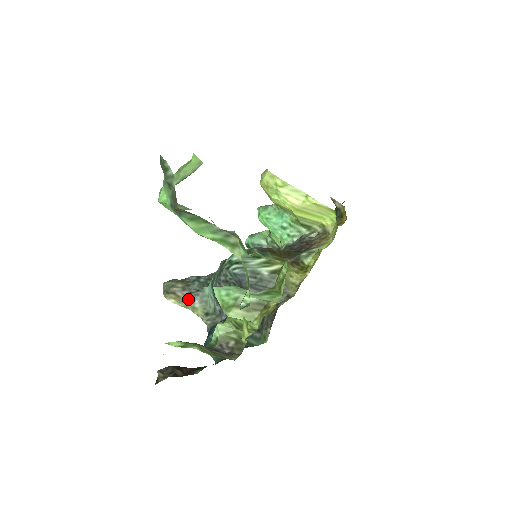
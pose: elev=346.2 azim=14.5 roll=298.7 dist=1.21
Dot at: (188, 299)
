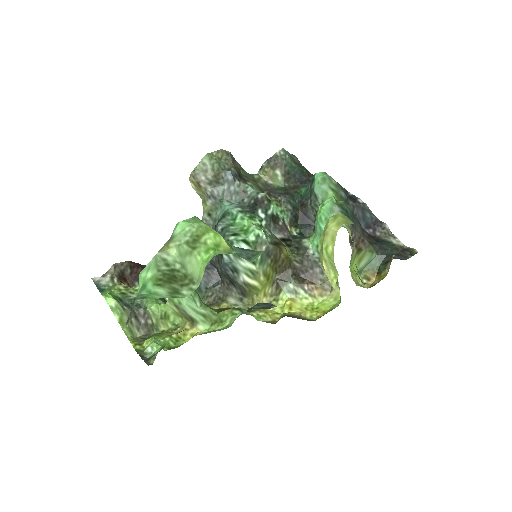
Dot at: (206, 193)
